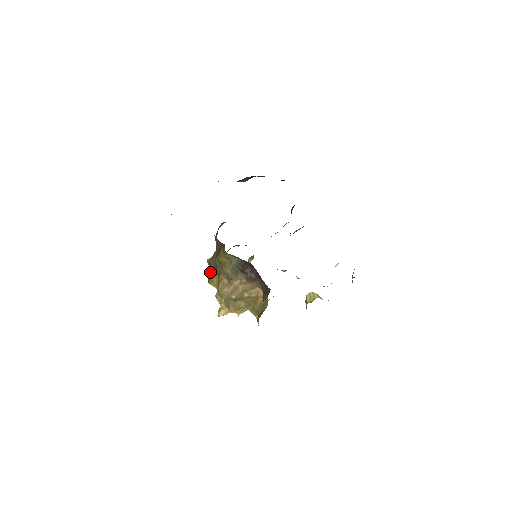
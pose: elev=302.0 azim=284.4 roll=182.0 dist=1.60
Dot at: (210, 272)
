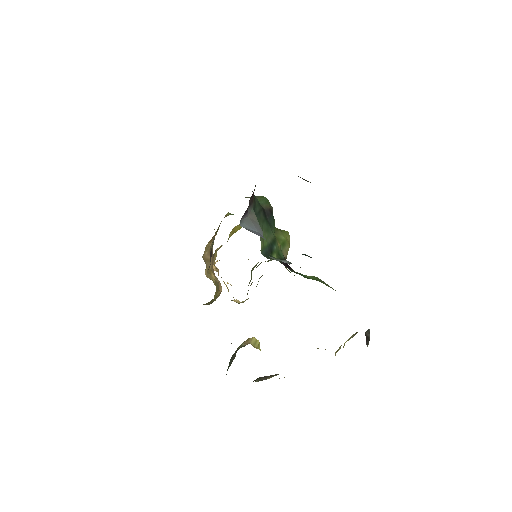
Dot at: occluded
